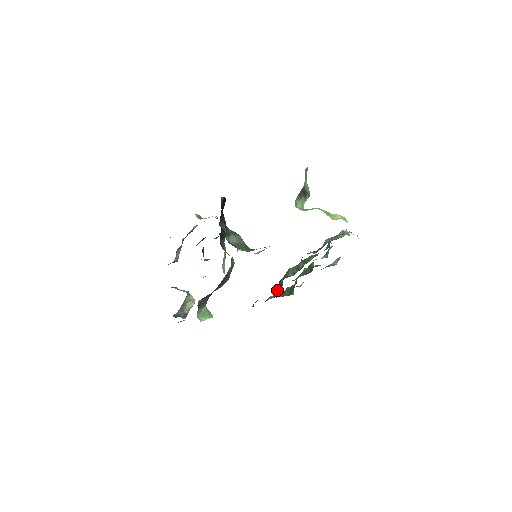
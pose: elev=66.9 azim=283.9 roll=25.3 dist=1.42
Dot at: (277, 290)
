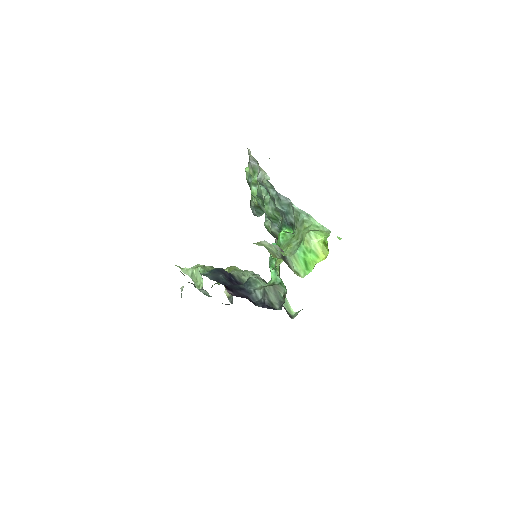
Dot at: (277, 239)
